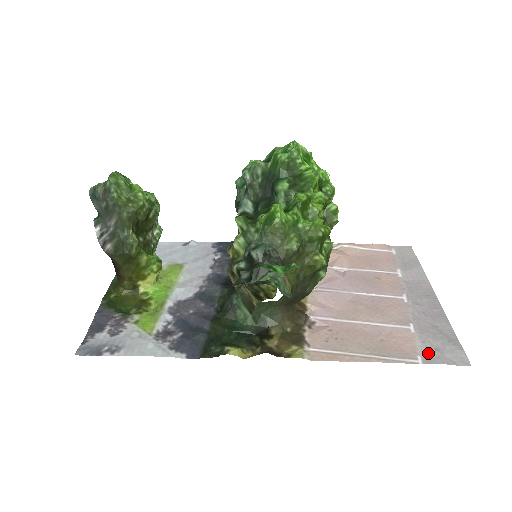
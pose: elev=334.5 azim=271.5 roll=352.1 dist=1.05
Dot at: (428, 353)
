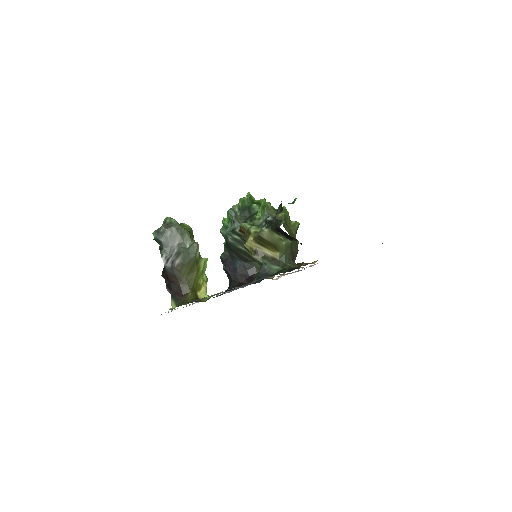
Dot at: occluded
